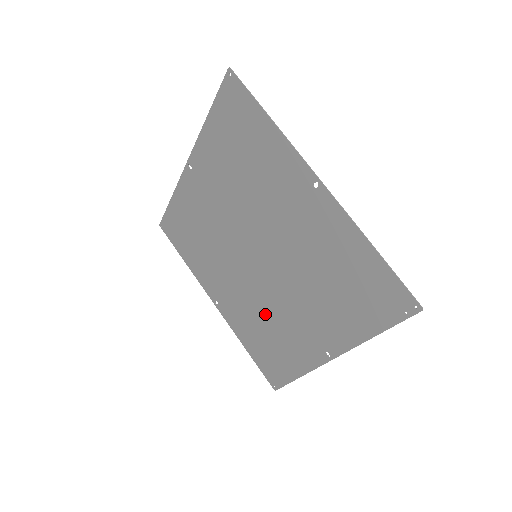
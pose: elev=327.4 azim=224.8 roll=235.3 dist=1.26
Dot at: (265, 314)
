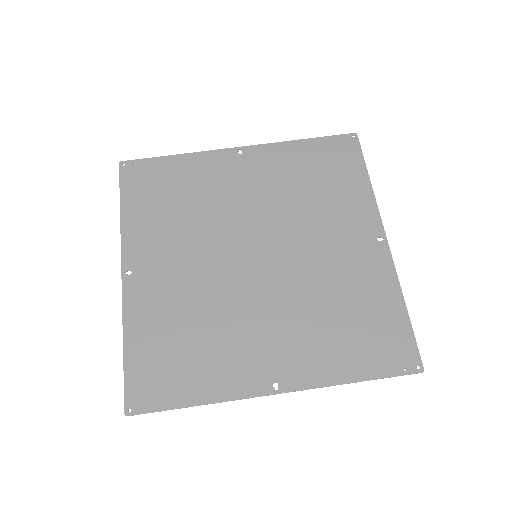
Dot at: (211, 314)
